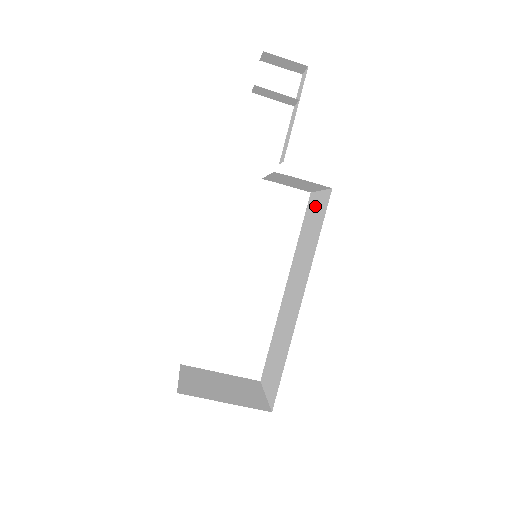
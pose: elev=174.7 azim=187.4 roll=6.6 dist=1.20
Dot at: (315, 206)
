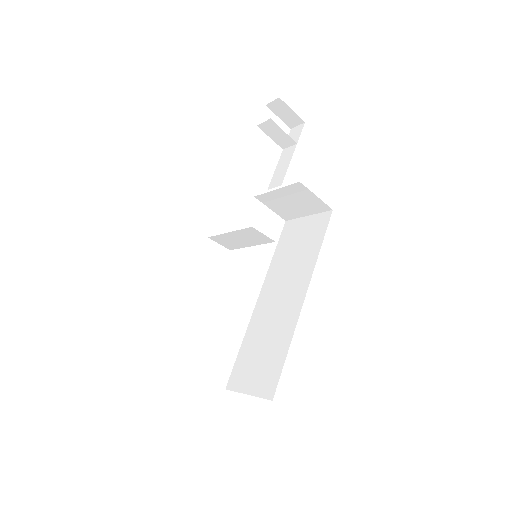
Dot at: (302, 227)
